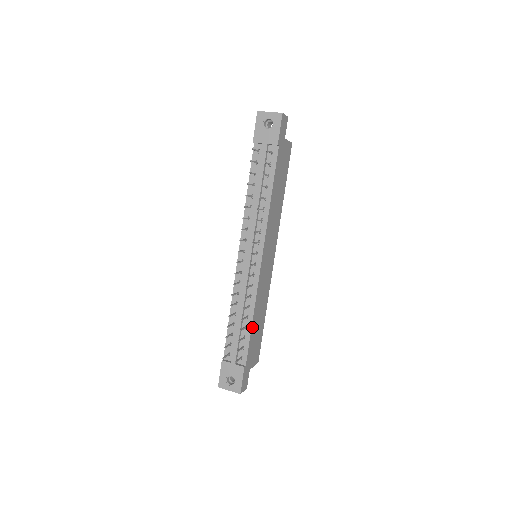
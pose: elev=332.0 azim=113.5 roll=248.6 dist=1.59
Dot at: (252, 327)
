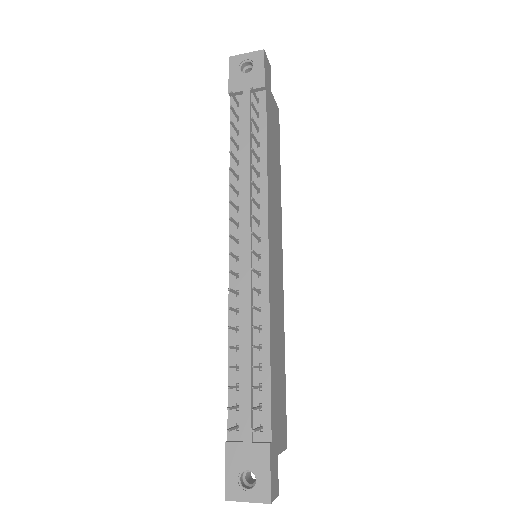
Dot at: (271, 366)
